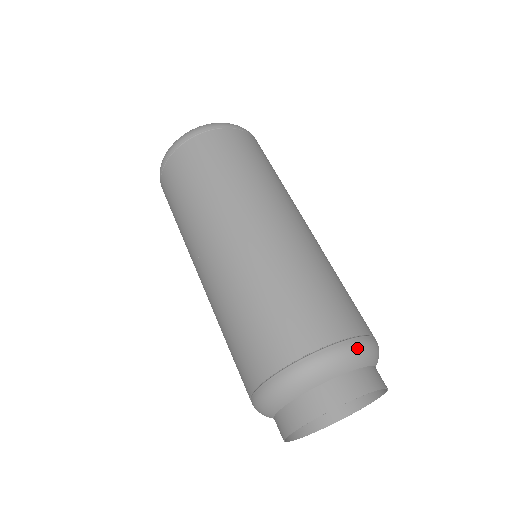
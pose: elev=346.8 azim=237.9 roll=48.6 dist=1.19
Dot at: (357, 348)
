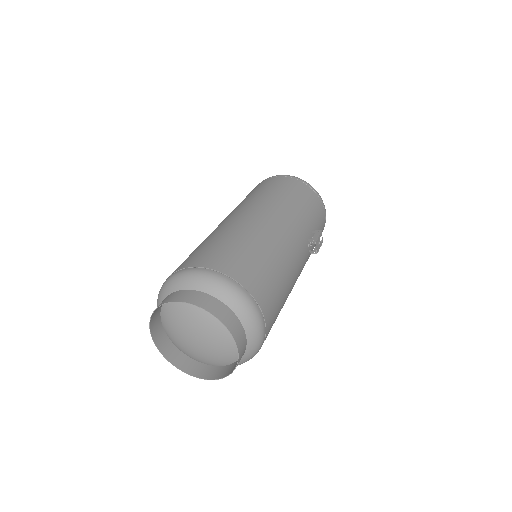
Dot at: (200, 274)
